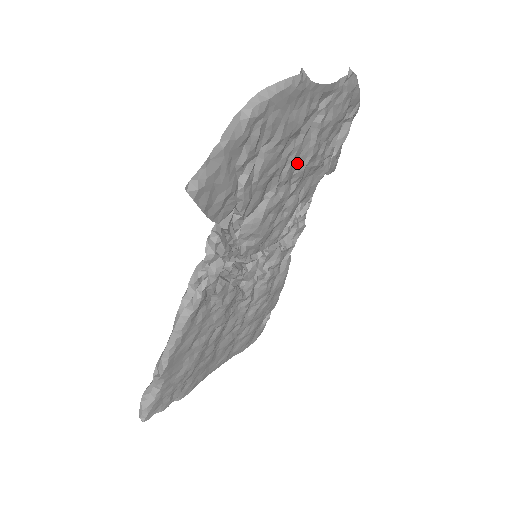
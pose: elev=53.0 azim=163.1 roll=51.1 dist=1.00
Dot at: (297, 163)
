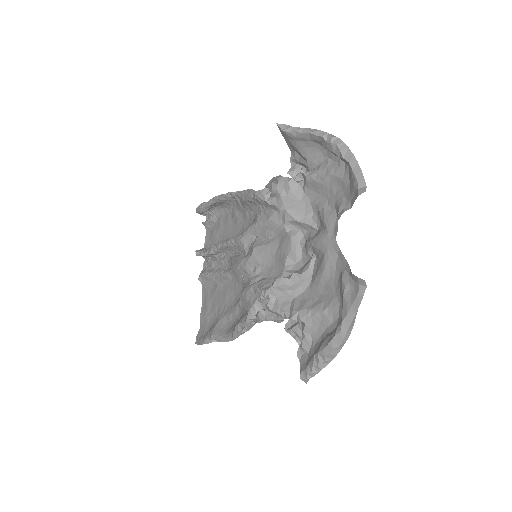
Dot at: occluded
